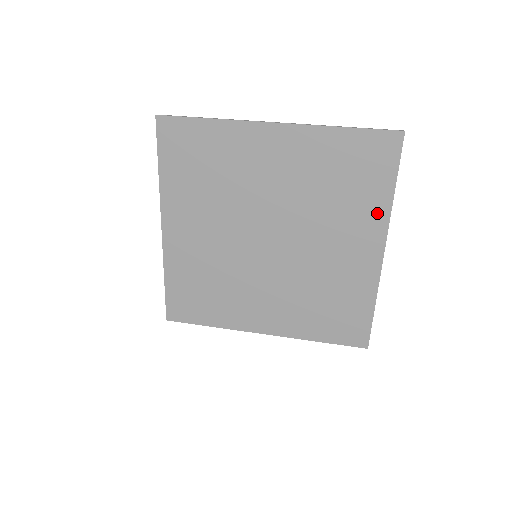
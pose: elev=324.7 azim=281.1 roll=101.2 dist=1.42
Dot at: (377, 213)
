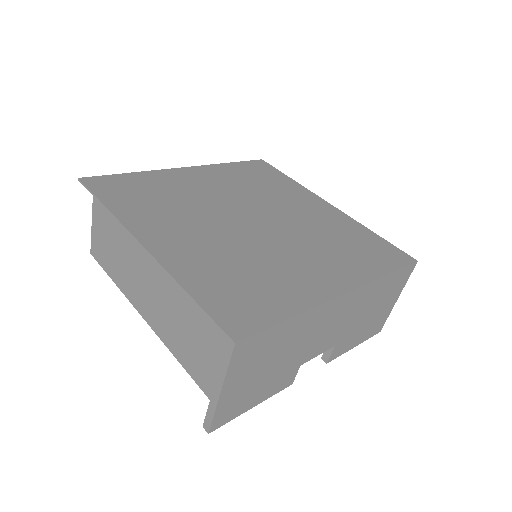
Dot at: (298, 189)
